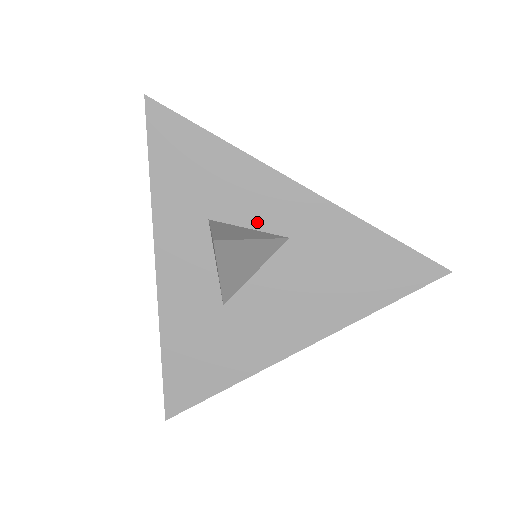
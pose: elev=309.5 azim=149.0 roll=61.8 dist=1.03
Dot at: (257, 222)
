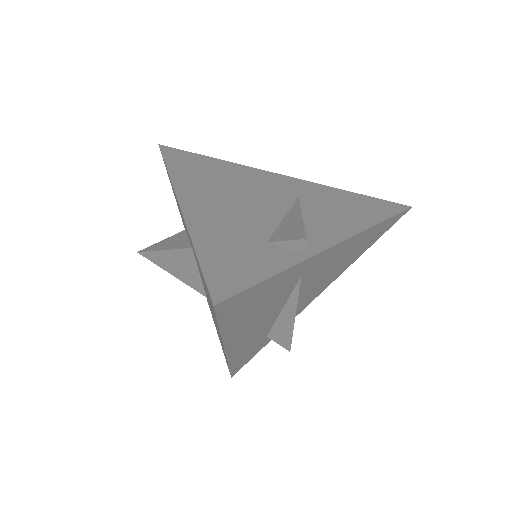
Dot at: occluded
